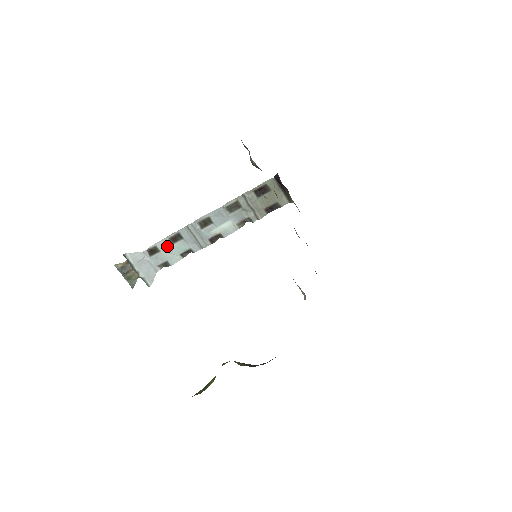
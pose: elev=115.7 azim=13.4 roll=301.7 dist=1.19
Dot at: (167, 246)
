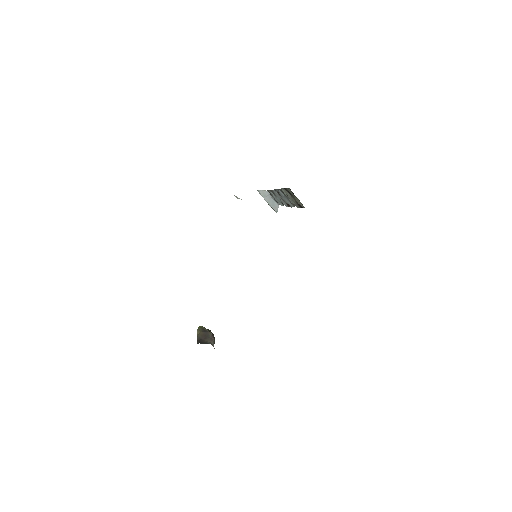
Dot at: (273, 195)
